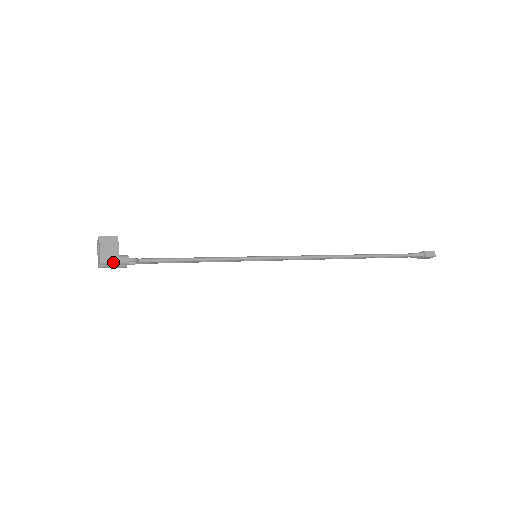
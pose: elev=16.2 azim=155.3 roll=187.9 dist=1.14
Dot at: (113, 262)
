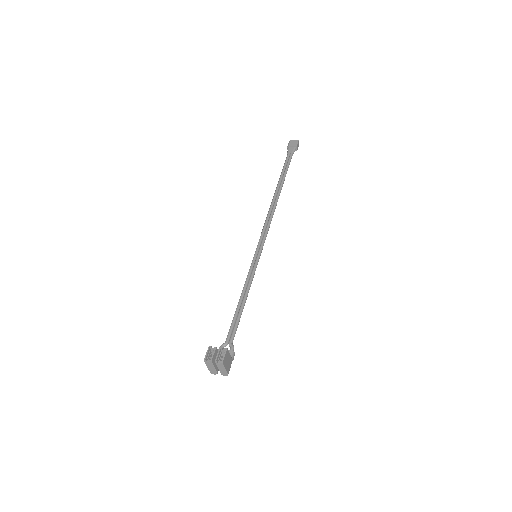
Dot at: occluded
